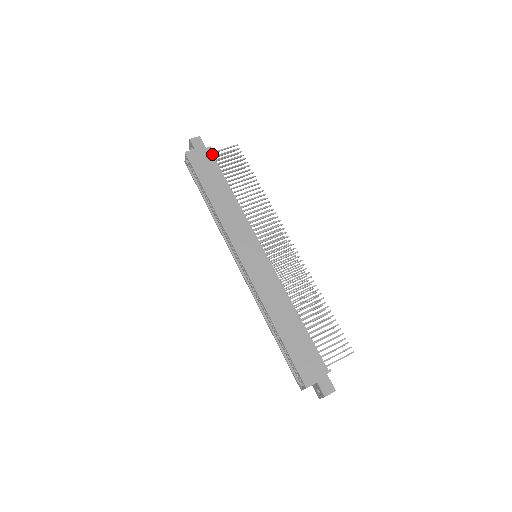
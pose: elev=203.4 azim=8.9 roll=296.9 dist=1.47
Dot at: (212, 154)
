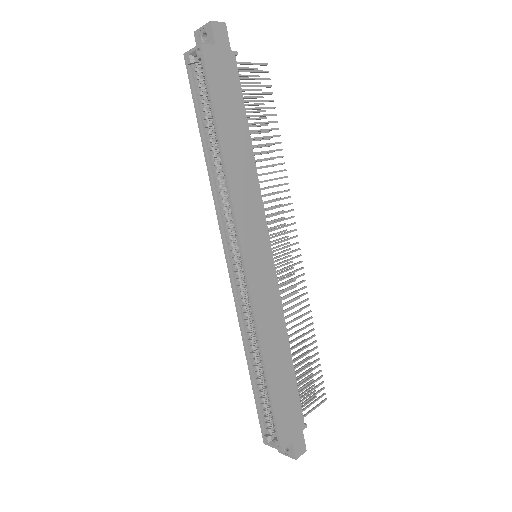
Dot at: (237, 67)
